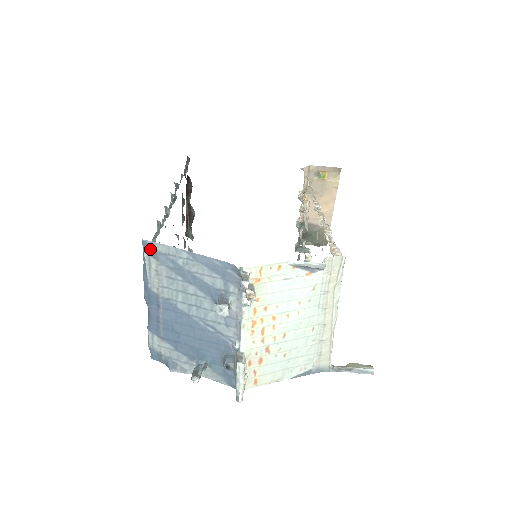
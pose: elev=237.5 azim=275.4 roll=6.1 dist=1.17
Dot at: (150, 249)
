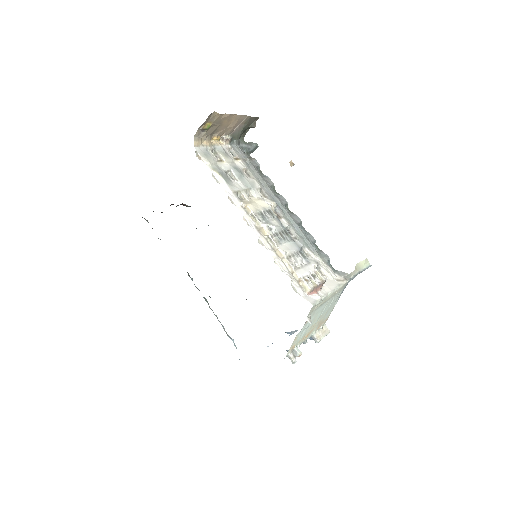
Dot at: occluded
